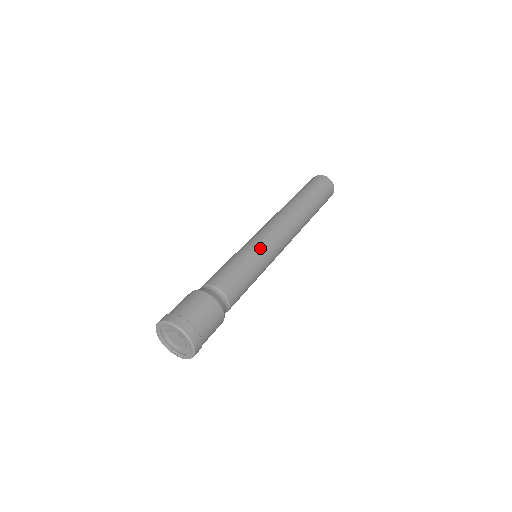
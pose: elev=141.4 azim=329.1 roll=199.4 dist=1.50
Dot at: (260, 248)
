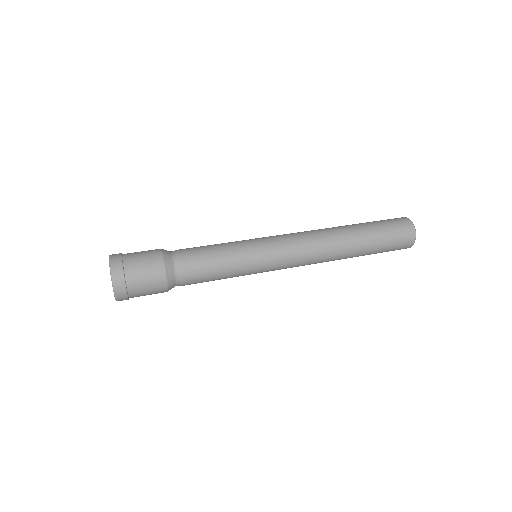
Dot at: (252, 241)
